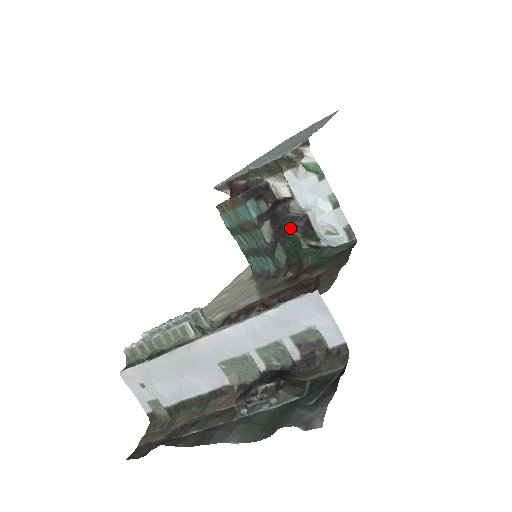
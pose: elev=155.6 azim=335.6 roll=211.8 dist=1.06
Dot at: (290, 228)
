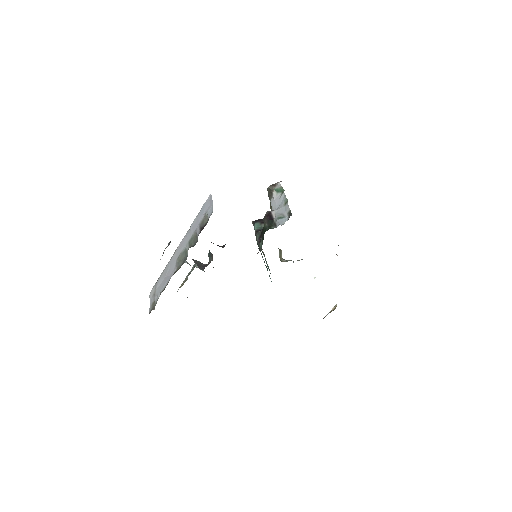
Dot at: (264, 224)
